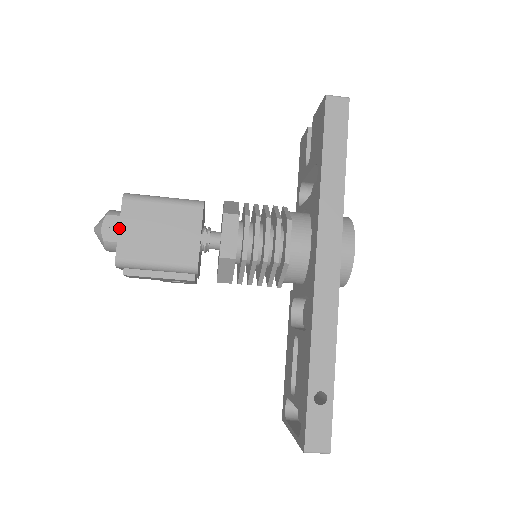
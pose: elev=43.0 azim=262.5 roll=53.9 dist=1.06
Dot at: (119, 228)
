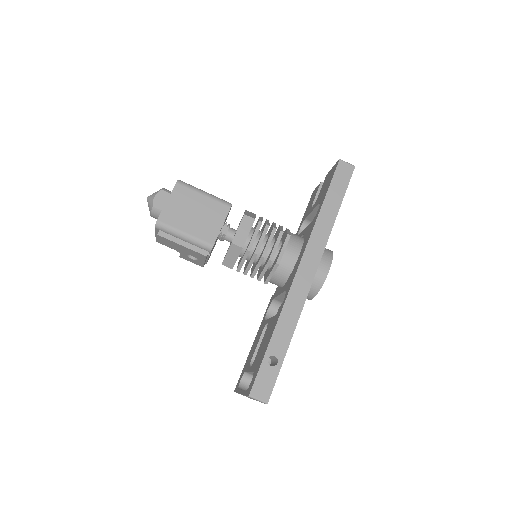
Dot at: (167, 201)
